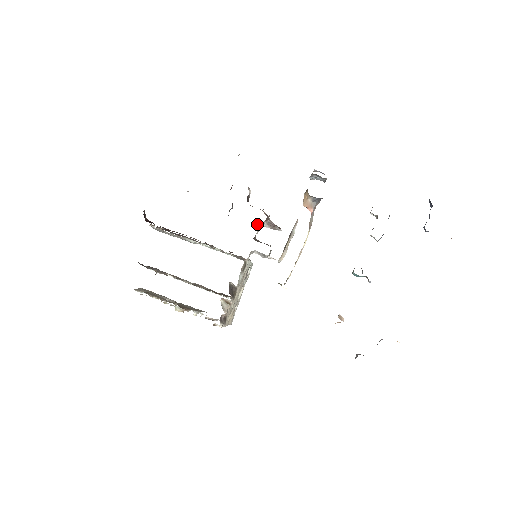
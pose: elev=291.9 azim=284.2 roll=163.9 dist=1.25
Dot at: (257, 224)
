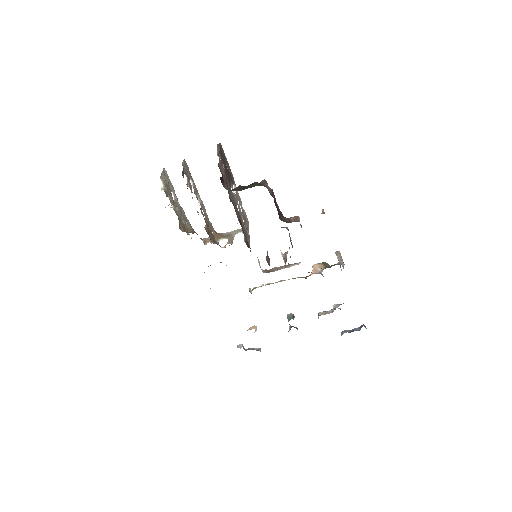
Dot at: occluded
